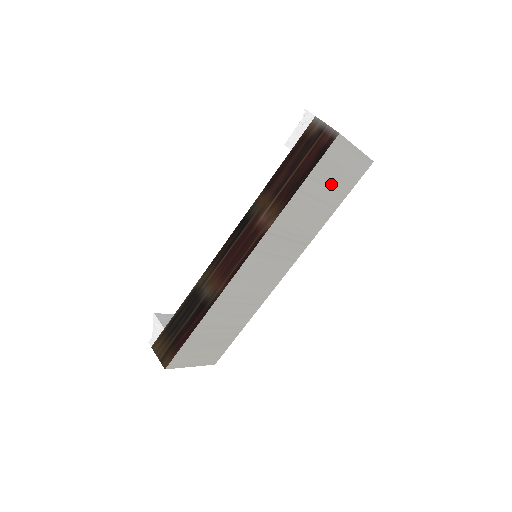
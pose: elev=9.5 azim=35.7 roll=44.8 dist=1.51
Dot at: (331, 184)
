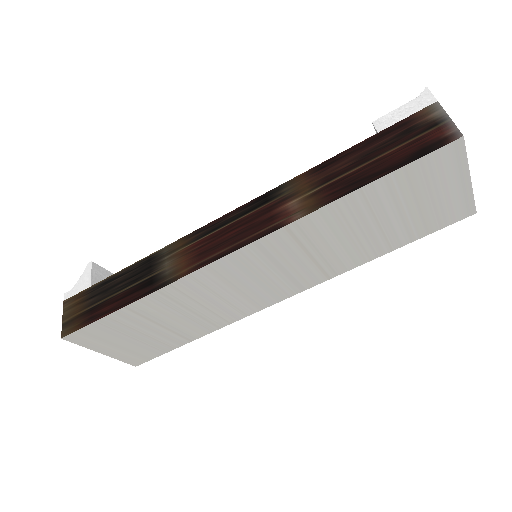
Dot at: (407, 210)
